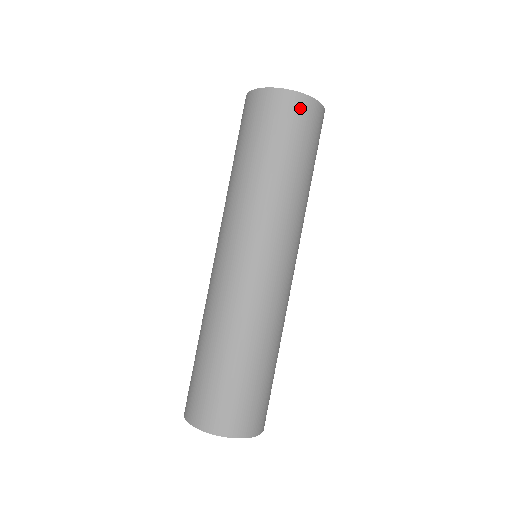
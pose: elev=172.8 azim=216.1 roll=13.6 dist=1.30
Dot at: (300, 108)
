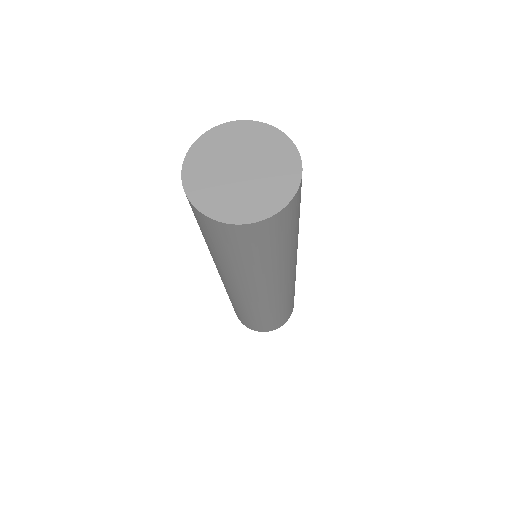
Dot at: (259, 231)
